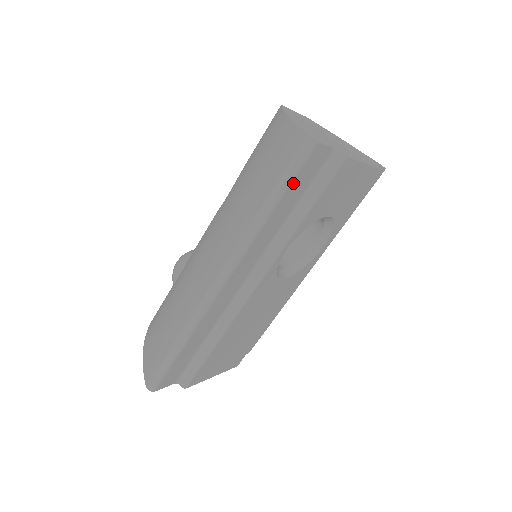
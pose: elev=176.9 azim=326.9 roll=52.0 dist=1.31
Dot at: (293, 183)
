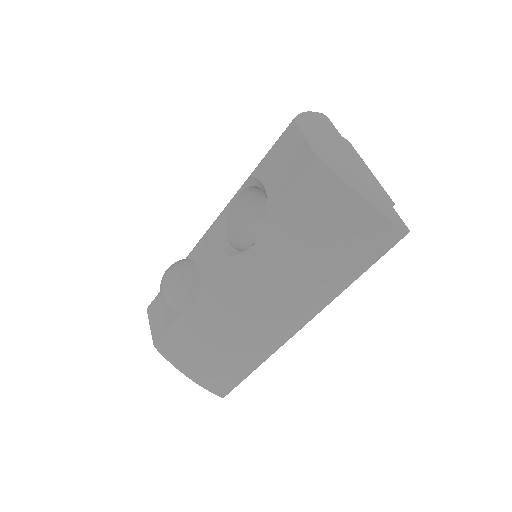
Dot at: occluded
